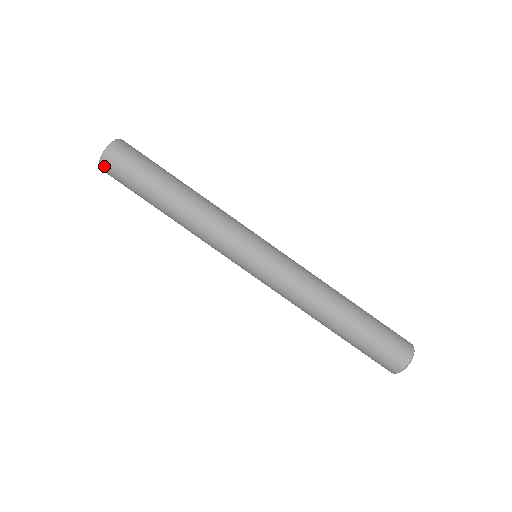
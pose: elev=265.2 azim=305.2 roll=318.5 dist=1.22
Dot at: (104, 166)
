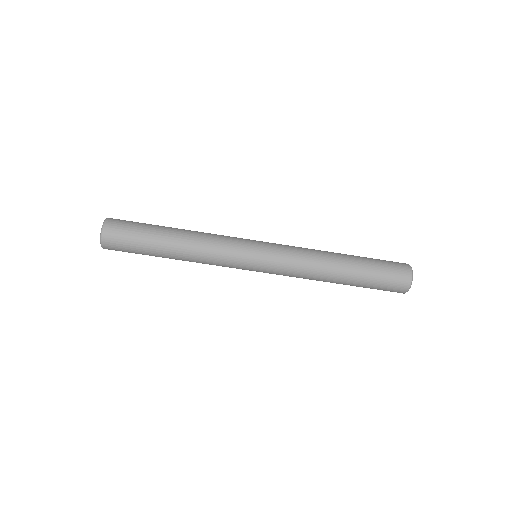
Dot at: (107, 248)
